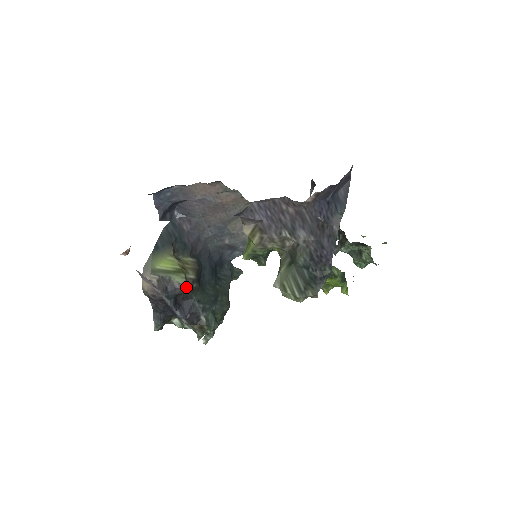
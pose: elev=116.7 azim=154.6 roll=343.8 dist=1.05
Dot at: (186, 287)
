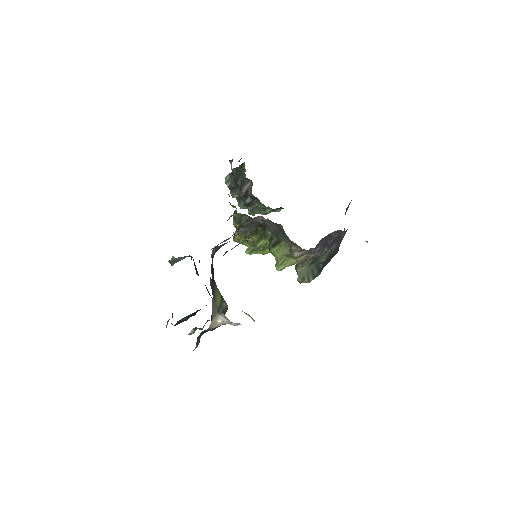
Dot at: (227, 307)
